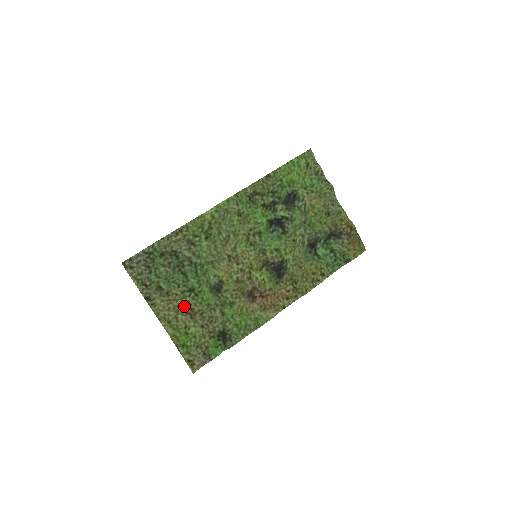
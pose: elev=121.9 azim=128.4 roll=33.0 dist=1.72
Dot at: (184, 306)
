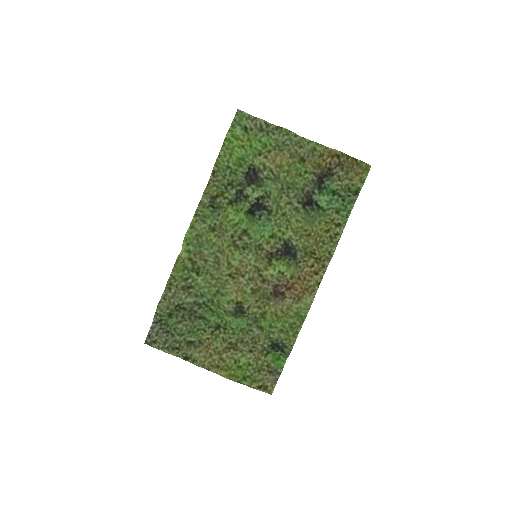
Dot at: (221, 345)
